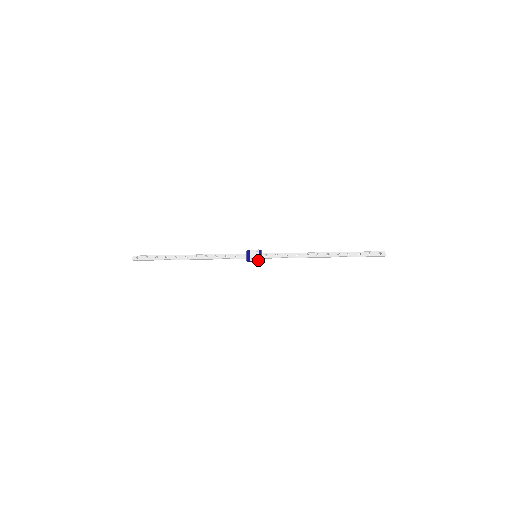
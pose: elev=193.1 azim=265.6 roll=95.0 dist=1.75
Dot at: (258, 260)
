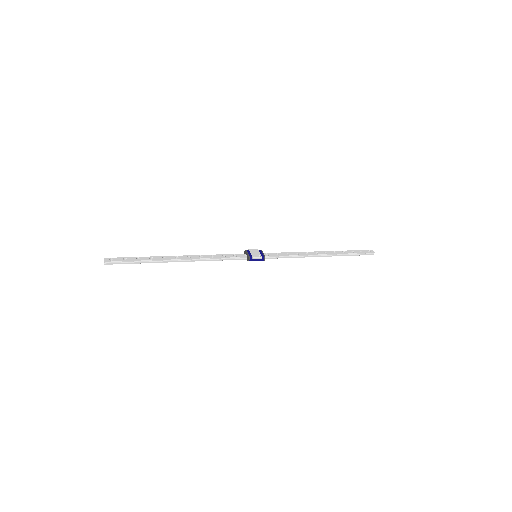
Dot at: (261, 257)
